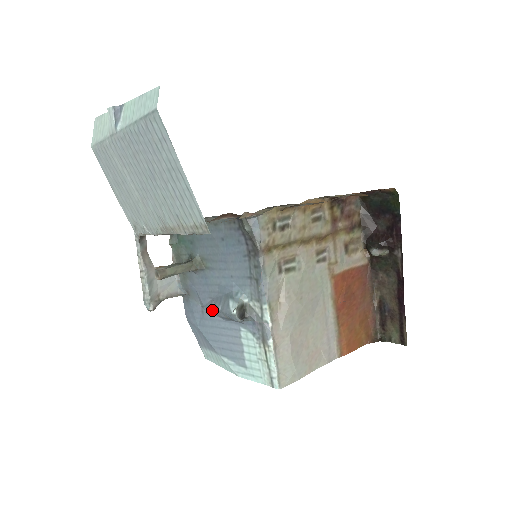
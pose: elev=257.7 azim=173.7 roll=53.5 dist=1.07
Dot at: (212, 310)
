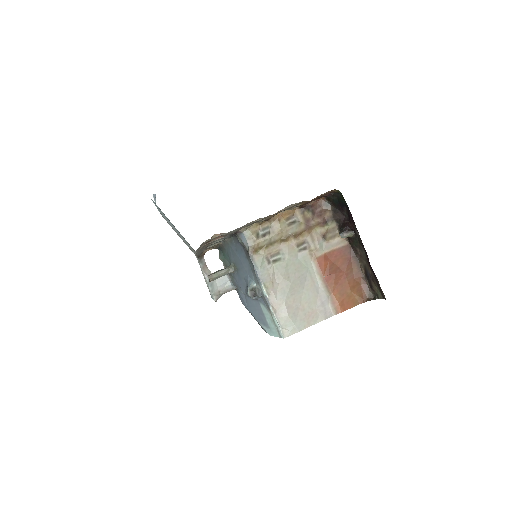
Dot at: (247, 295)
